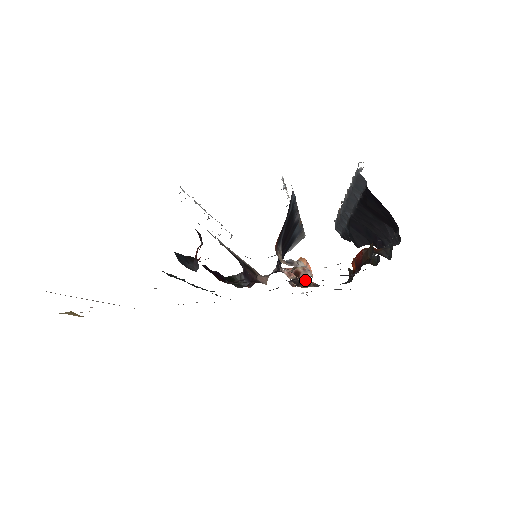
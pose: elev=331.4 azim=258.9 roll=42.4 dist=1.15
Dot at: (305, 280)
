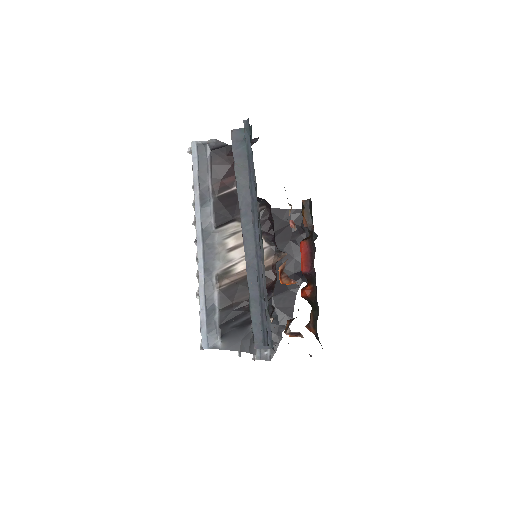
Dot at: (296, 317)
